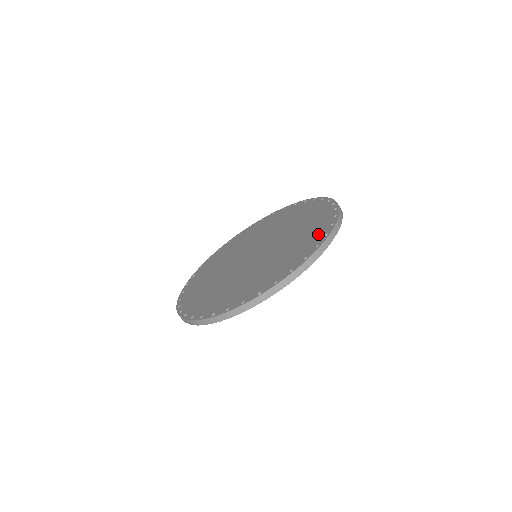
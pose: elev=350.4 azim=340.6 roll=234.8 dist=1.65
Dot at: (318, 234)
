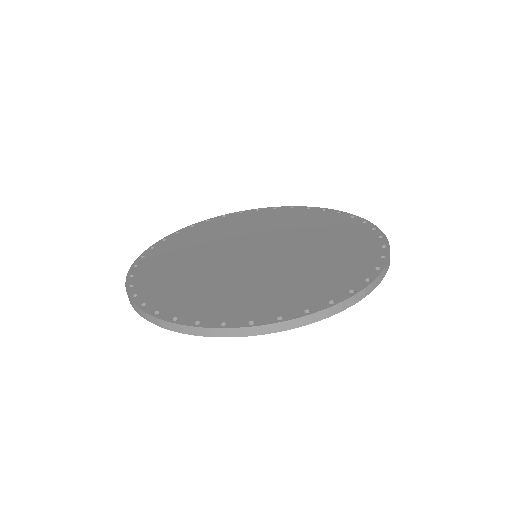
Dot at: (368, 244)
